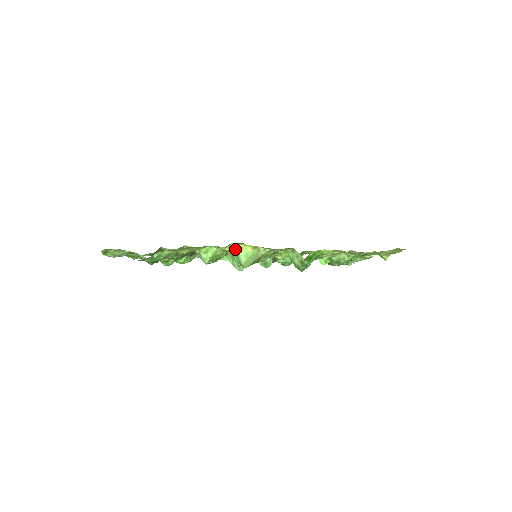
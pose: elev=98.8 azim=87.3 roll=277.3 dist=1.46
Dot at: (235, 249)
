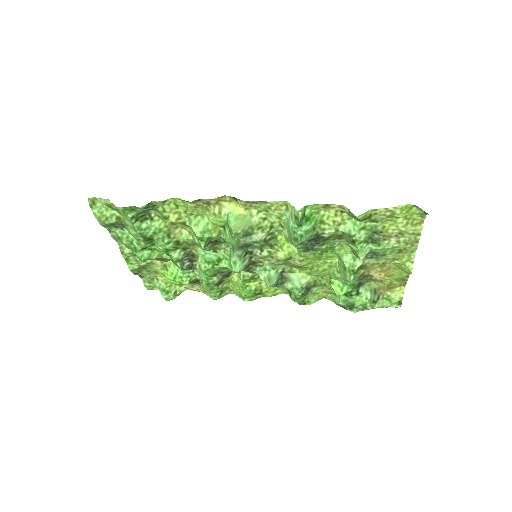
Dot at: (225, 210)
